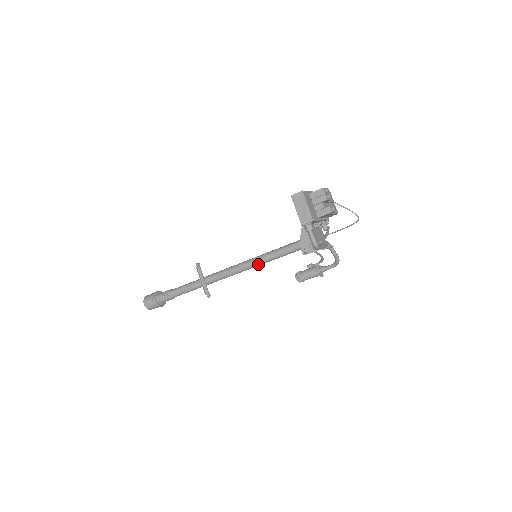
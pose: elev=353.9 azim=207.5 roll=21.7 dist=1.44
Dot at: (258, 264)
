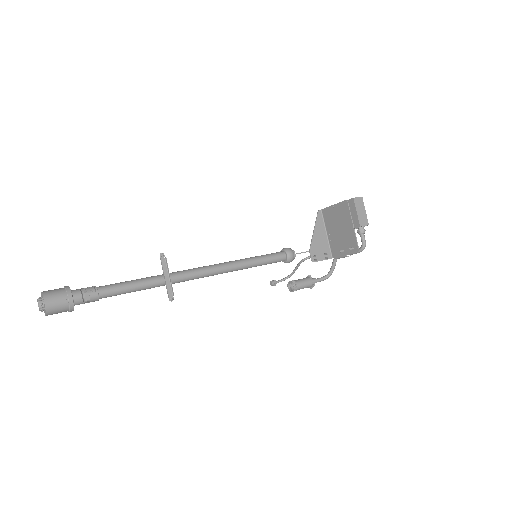
Dot at: (237, 269)
